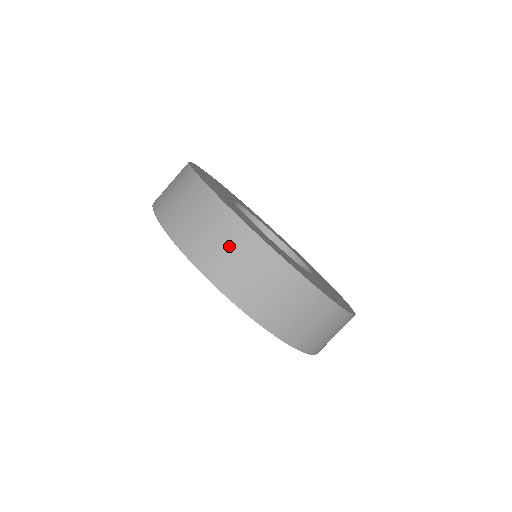
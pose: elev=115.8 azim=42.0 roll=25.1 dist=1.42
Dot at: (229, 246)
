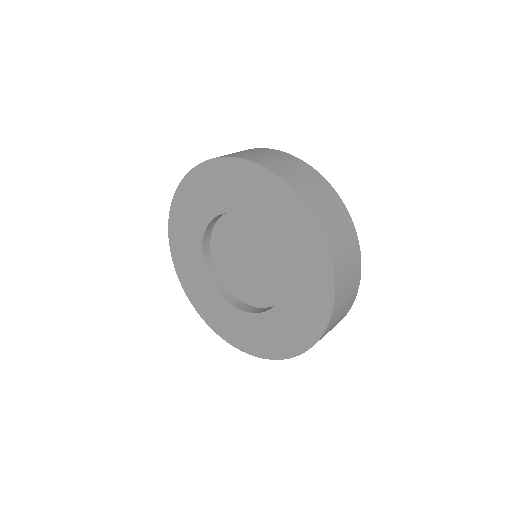
Dot at: (253, 152)
